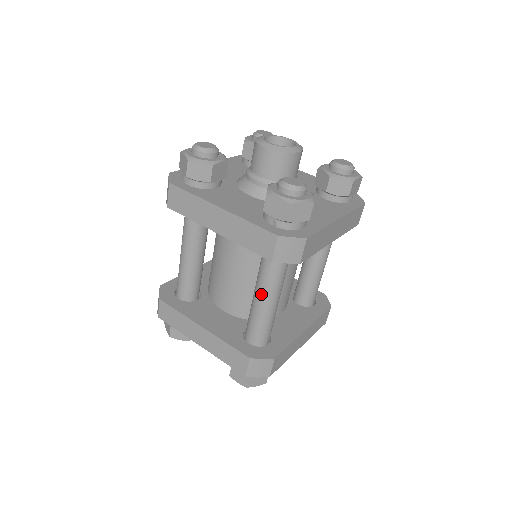
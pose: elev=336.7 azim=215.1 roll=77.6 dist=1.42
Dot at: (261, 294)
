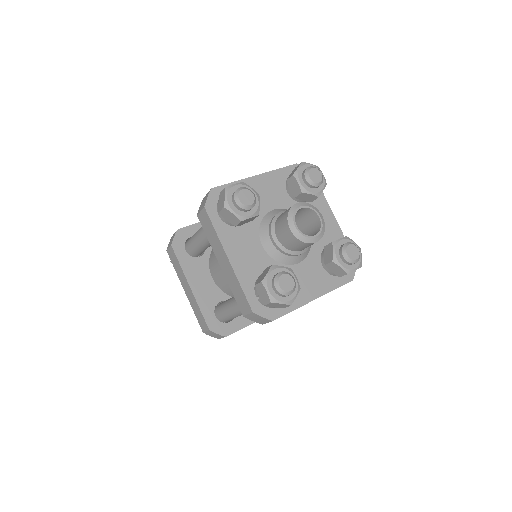
Dot at: (234, 307)
